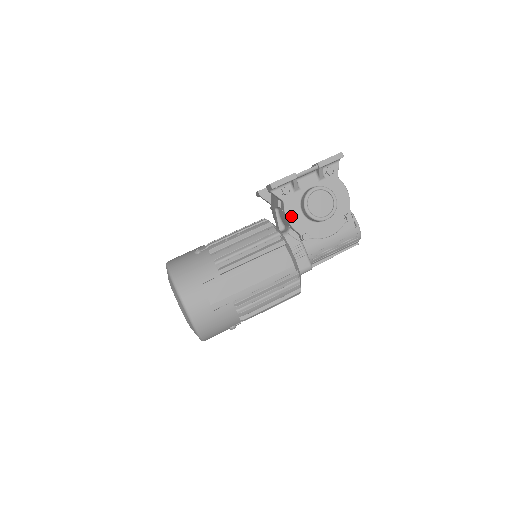
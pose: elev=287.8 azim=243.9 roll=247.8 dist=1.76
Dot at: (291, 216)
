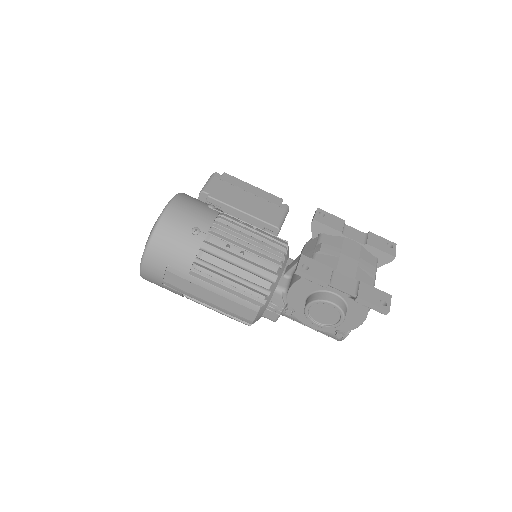
Dot at: (295, 291)
